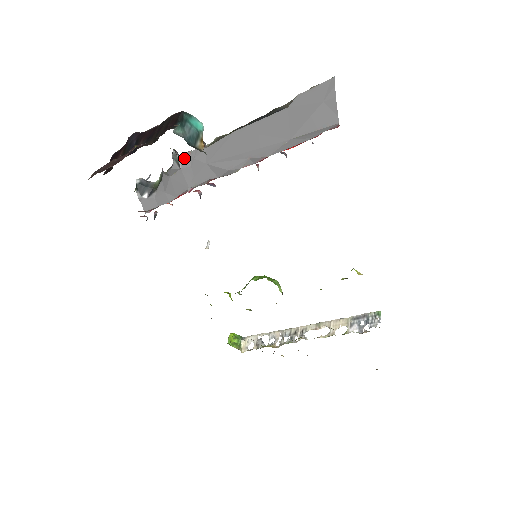
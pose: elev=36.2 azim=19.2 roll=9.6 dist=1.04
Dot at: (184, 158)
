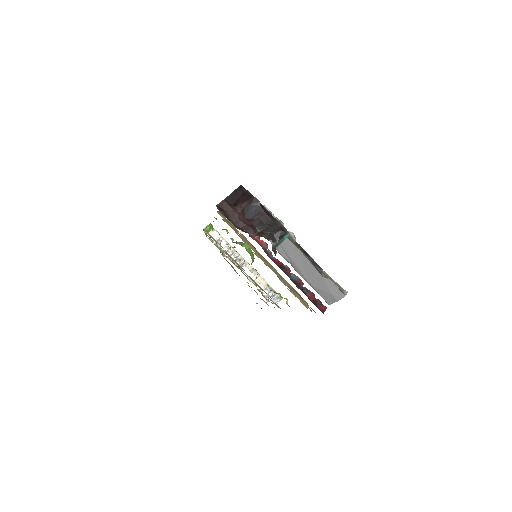
Dot at: occluded
